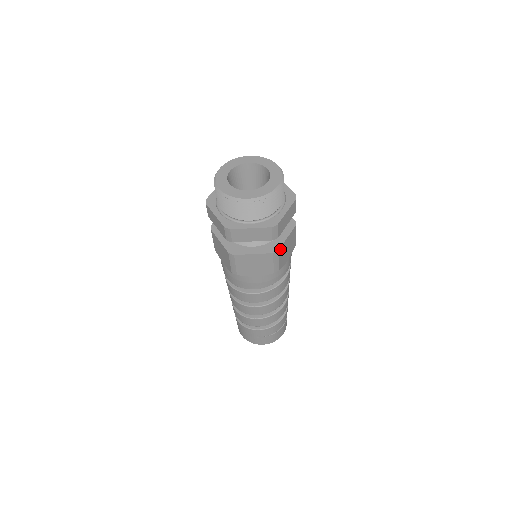
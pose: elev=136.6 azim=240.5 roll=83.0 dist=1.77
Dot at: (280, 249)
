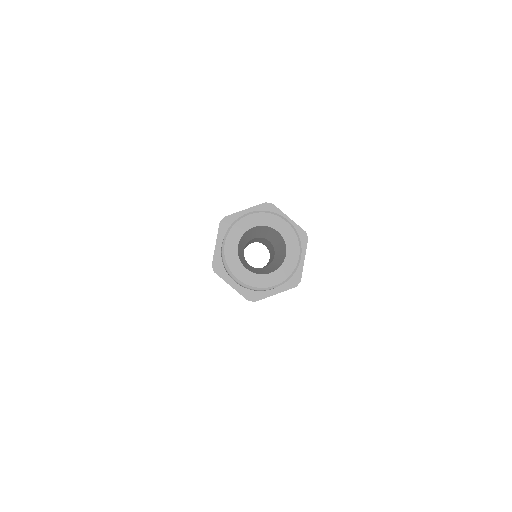
Dot at: occluded
